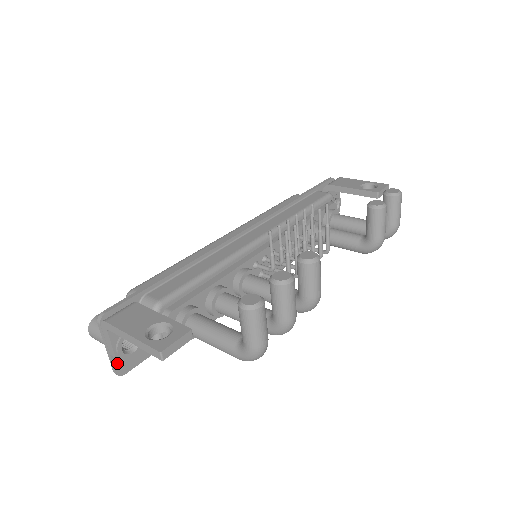
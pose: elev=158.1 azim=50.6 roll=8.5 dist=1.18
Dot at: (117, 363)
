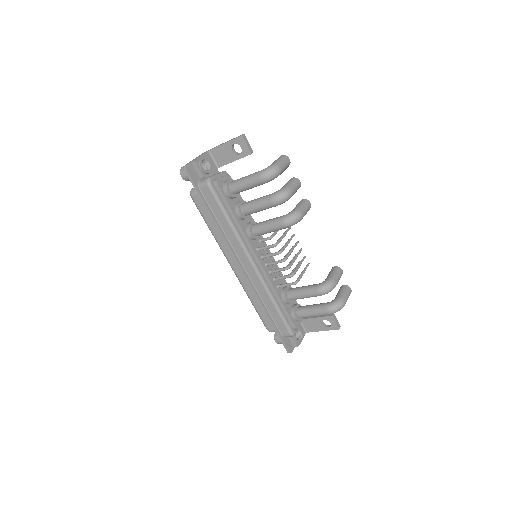
Dot at: (194, 161)
